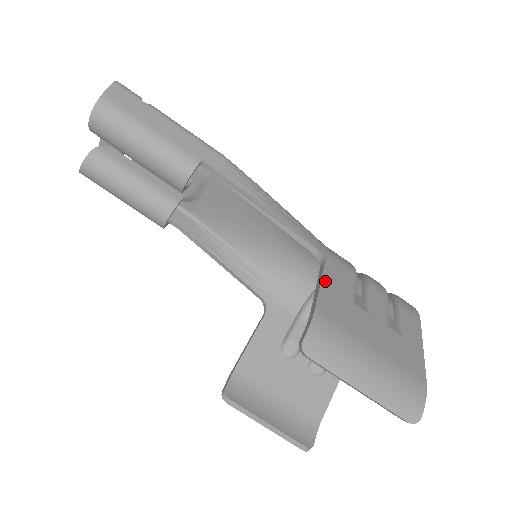
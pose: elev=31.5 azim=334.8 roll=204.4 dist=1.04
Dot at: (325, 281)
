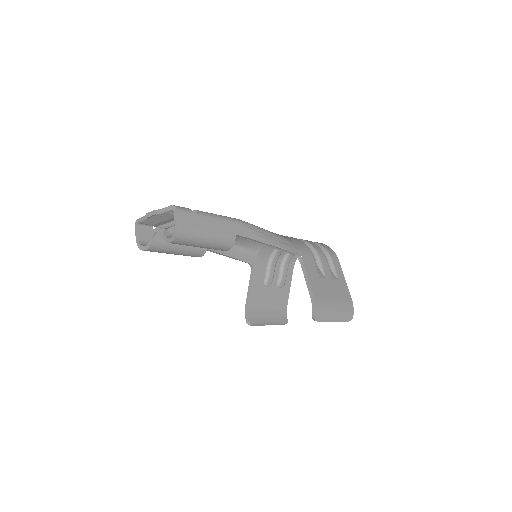
Dot at: (308, 275)
